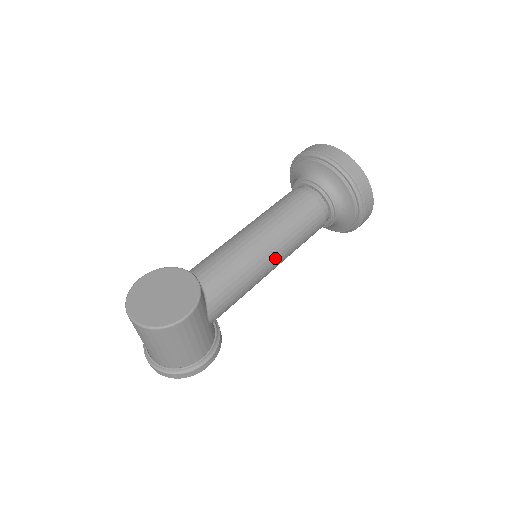
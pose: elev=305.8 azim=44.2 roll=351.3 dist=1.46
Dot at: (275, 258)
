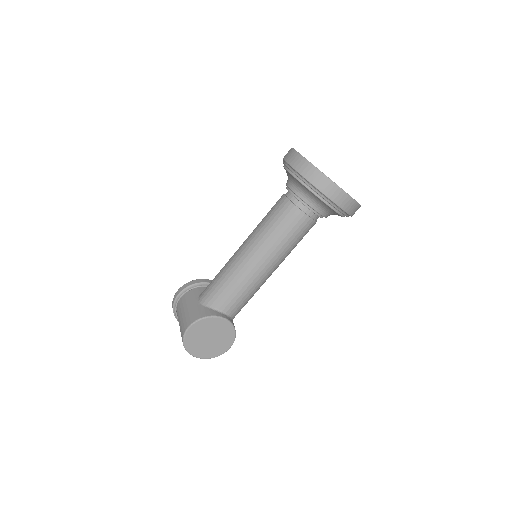
Dot at: occluded
